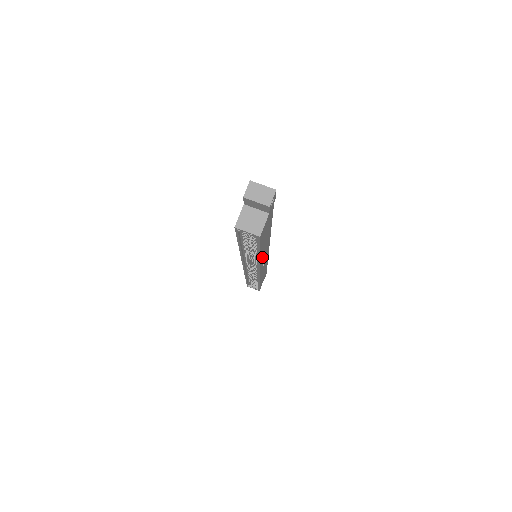
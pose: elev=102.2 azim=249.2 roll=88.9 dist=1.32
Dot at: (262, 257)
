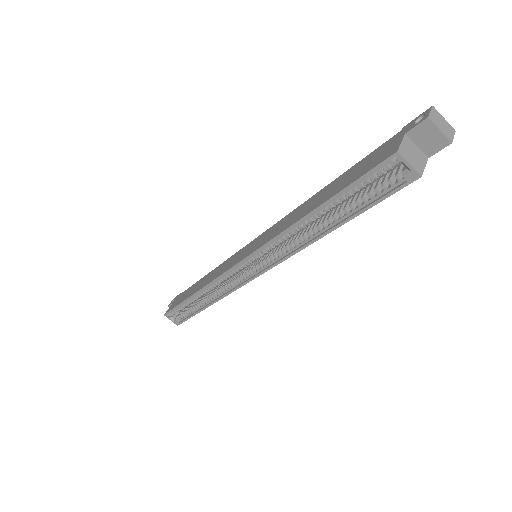
Dot at: occluded
